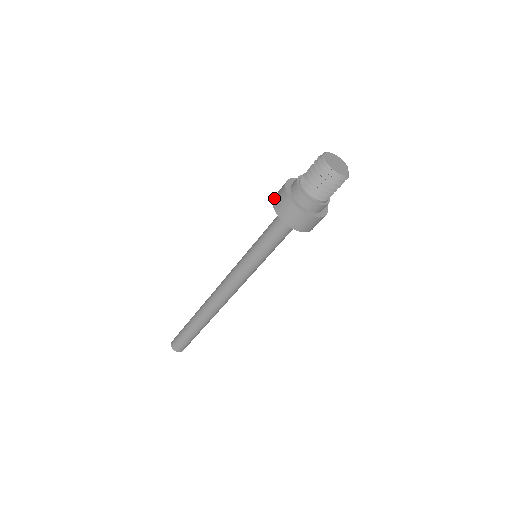
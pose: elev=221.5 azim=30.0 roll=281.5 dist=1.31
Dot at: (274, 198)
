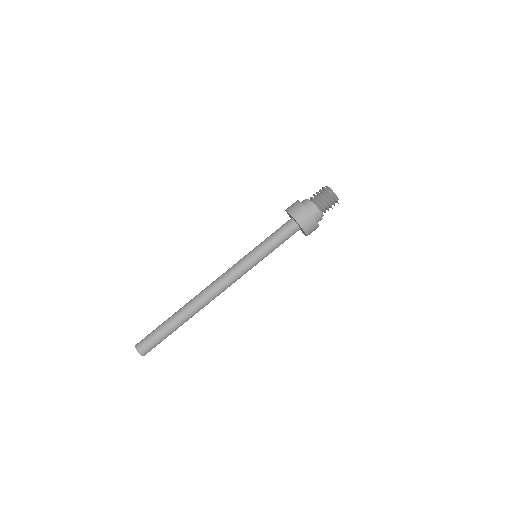
Dot at: (287, 208)
